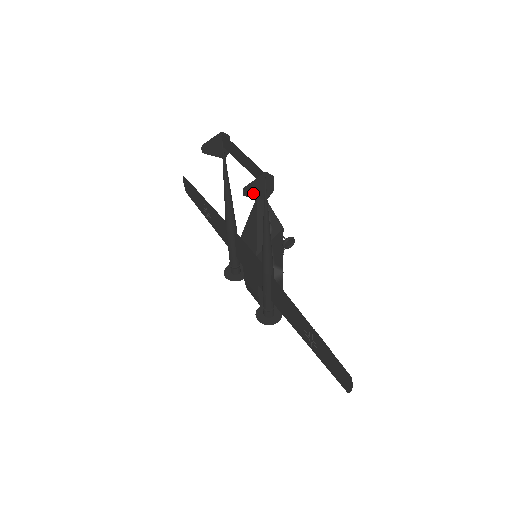
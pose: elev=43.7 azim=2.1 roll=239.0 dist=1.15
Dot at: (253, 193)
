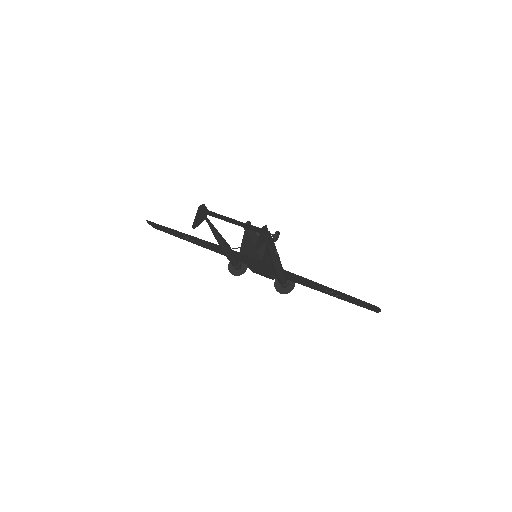
Dot at: (259, 244)
